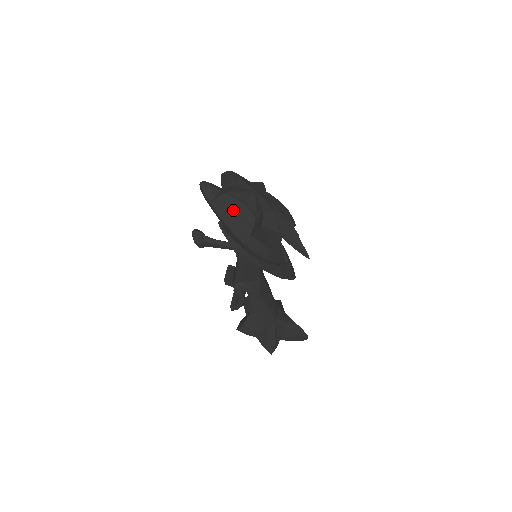
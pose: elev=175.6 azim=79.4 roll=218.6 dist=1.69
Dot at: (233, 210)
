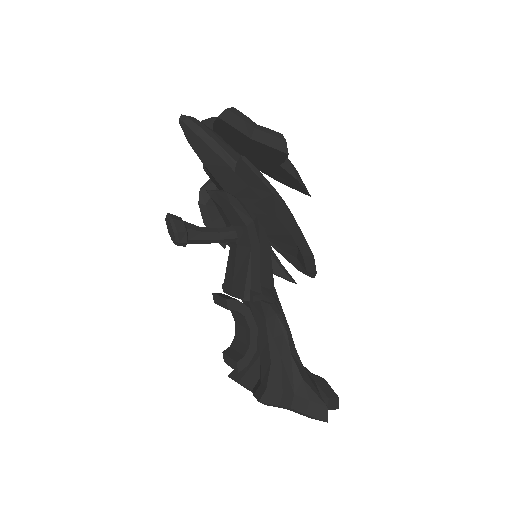
Dot at: (248, 130)
